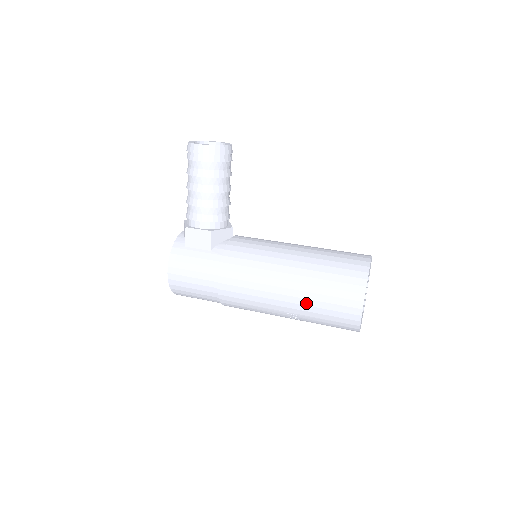
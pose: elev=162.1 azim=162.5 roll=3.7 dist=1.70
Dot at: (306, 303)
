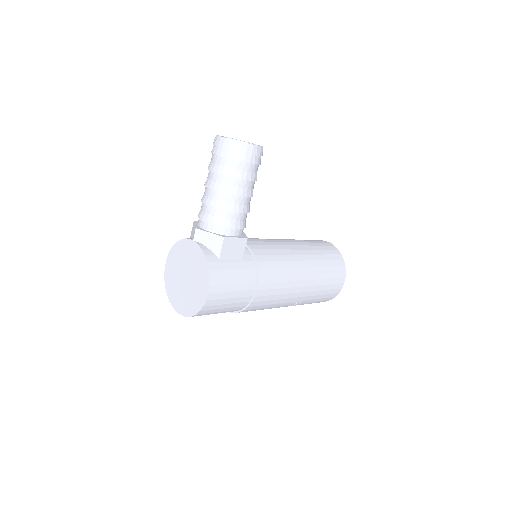
Dot at: (315, 289)
